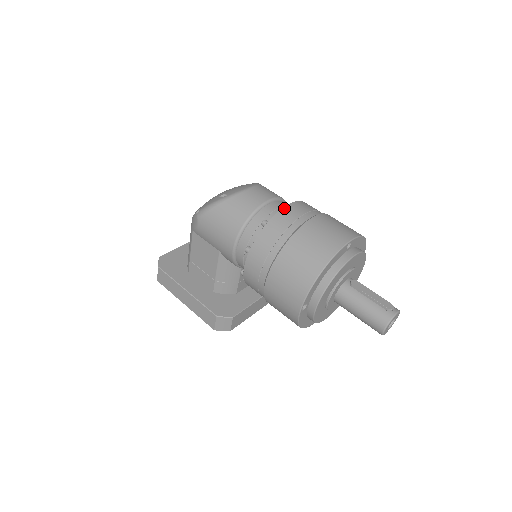
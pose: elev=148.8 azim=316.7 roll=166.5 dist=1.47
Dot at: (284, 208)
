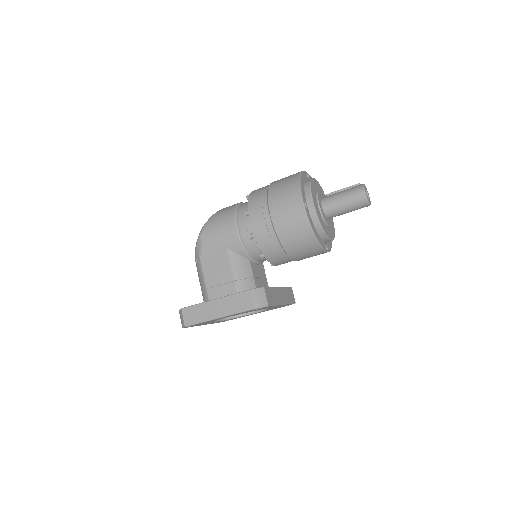
Dot at: occluded
